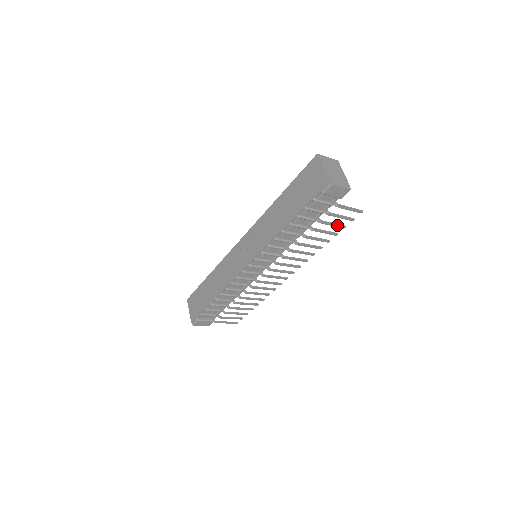
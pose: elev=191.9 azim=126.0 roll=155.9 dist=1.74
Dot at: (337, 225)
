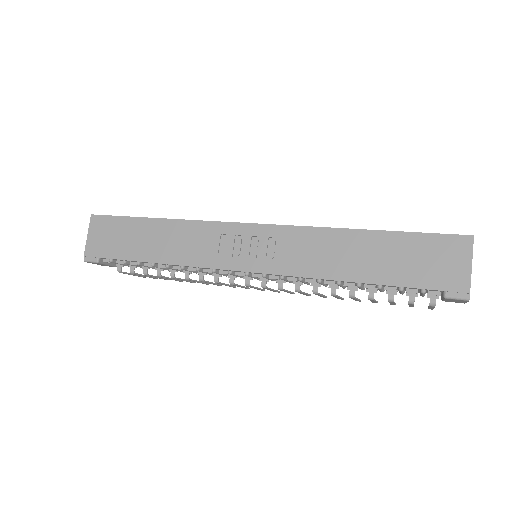
Dot at: (394, 304)
